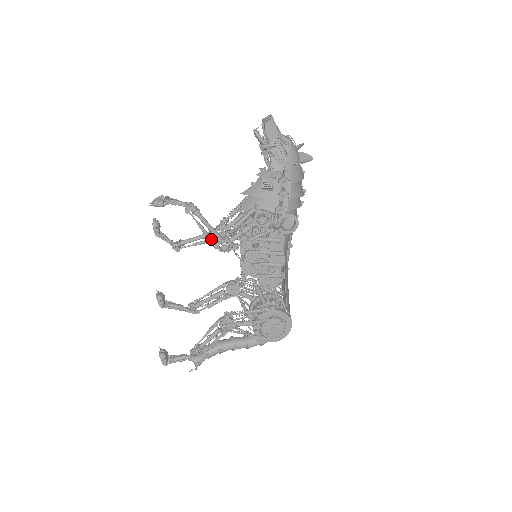
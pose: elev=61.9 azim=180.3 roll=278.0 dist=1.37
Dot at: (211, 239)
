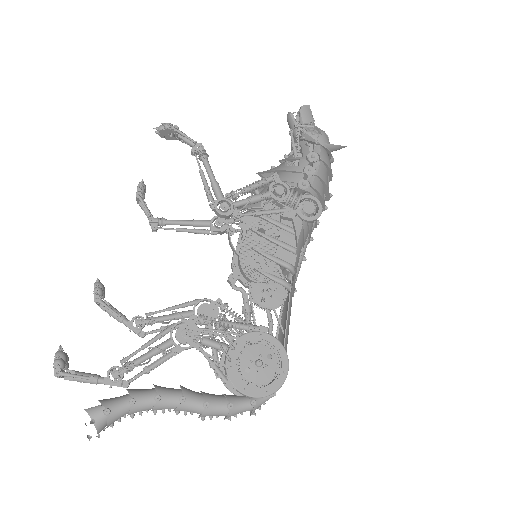
Dot at: (210, 193)
